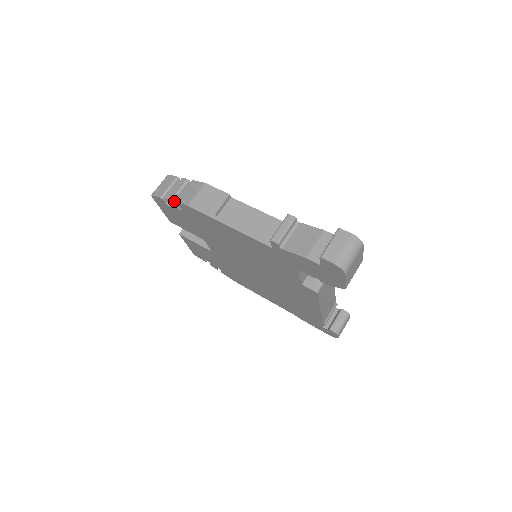
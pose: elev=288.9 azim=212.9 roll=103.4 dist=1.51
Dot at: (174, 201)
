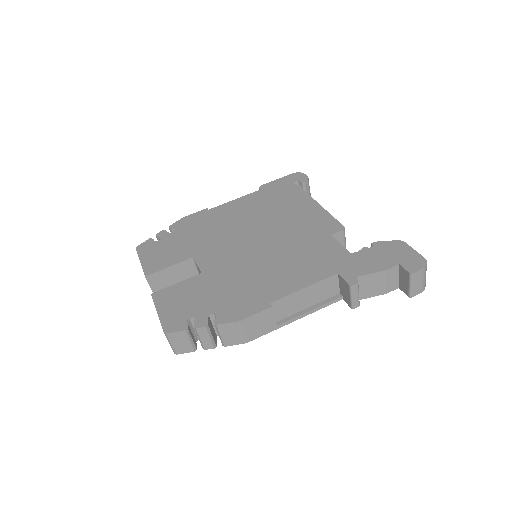
Dot at: (215, 344)
